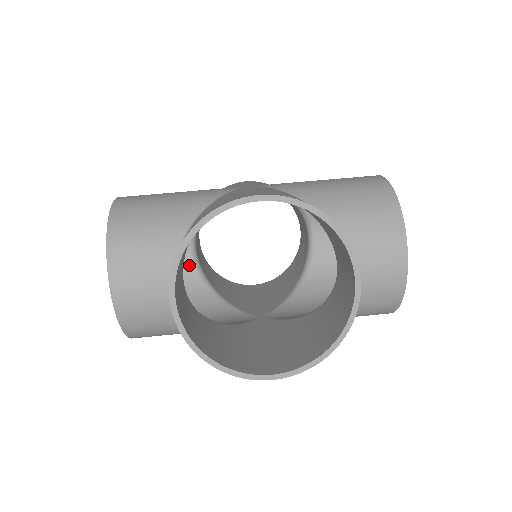
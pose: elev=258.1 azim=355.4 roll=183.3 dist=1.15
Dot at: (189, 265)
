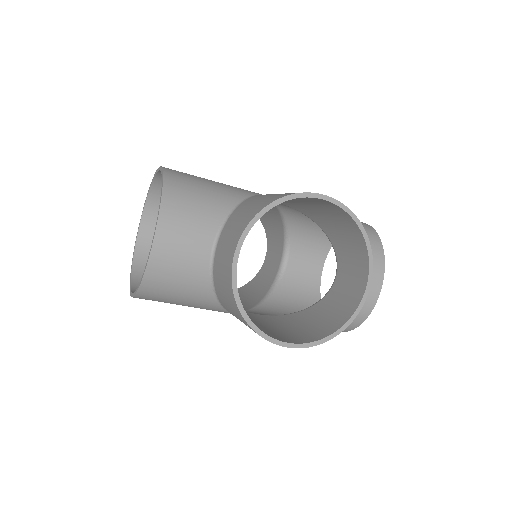
Dot at: occluded
